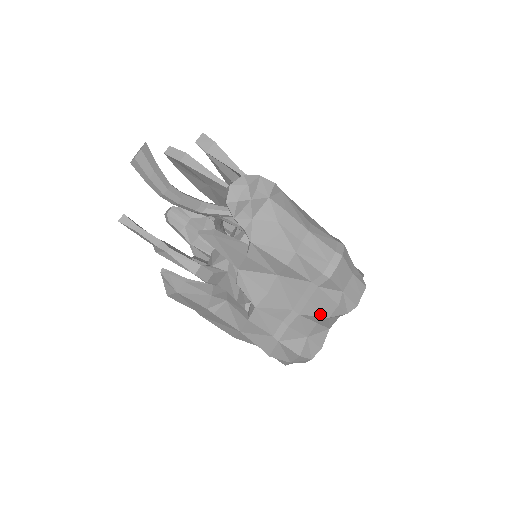
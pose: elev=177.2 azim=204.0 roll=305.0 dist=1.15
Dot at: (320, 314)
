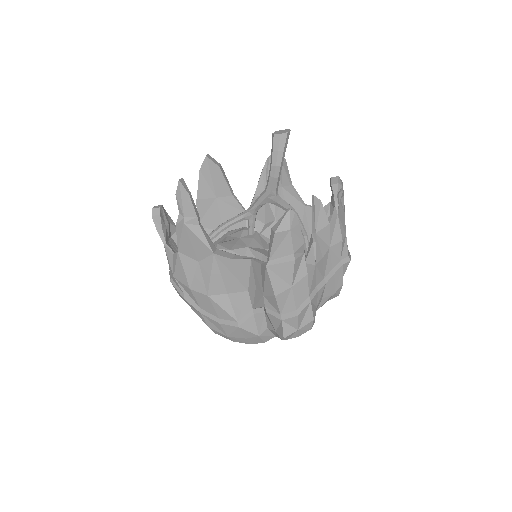
Dot at: (333, 288)
